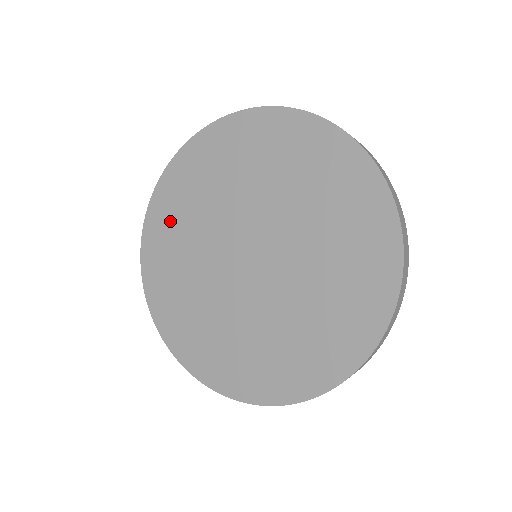
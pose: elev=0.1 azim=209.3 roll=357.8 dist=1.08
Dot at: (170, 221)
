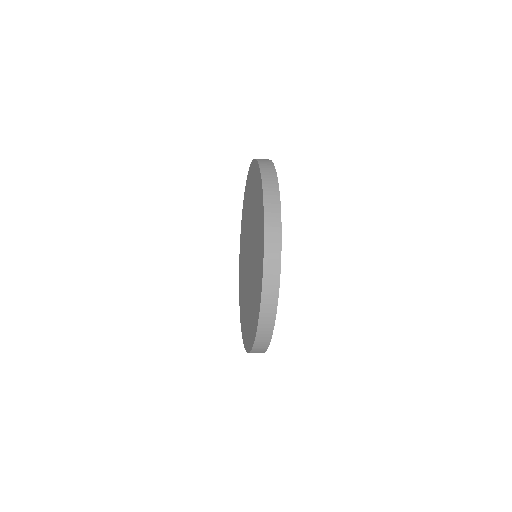
Dot at: (245, 208)
